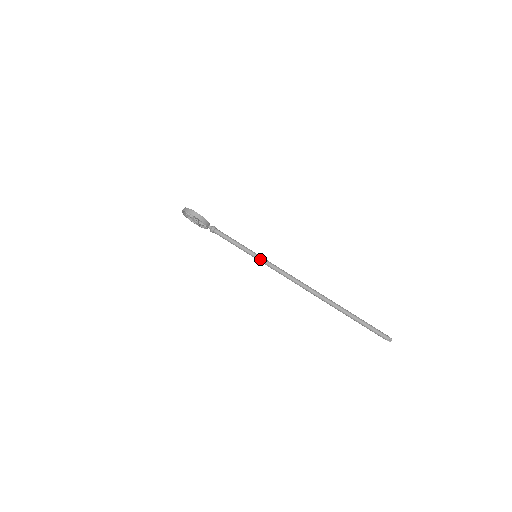
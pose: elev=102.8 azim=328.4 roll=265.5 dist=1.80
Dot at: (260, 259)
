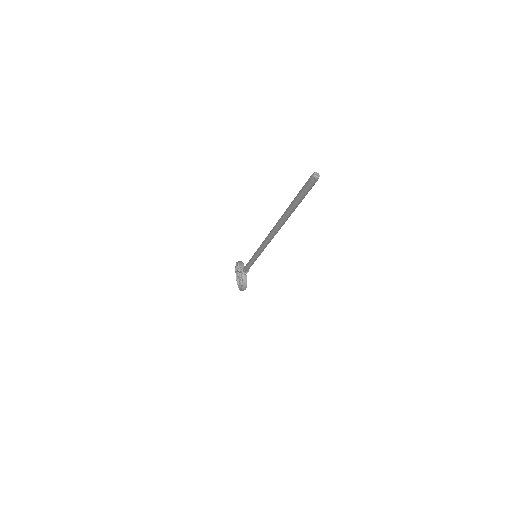
Dot at: occluded
